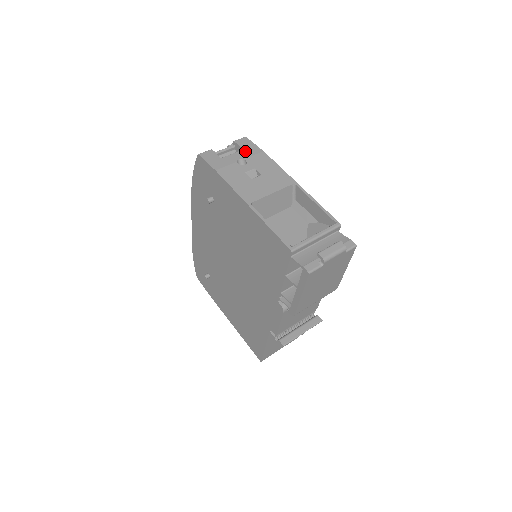
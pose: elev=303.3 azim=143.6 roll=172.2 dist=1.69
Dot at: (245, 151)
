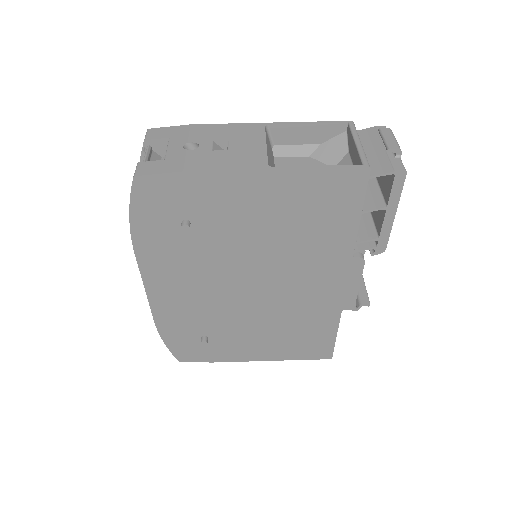
Dot at: (174, 137)
